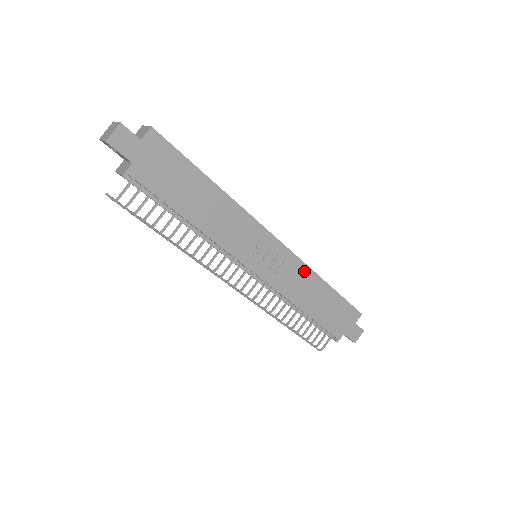
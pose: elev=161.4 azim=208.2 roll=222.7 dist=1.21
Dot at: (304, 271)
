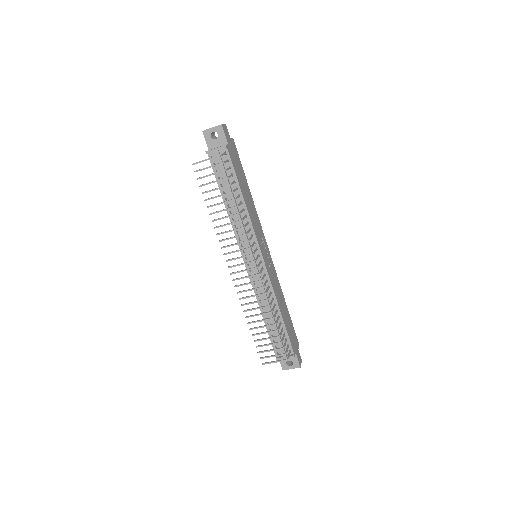
Dot at: (278, 282)
